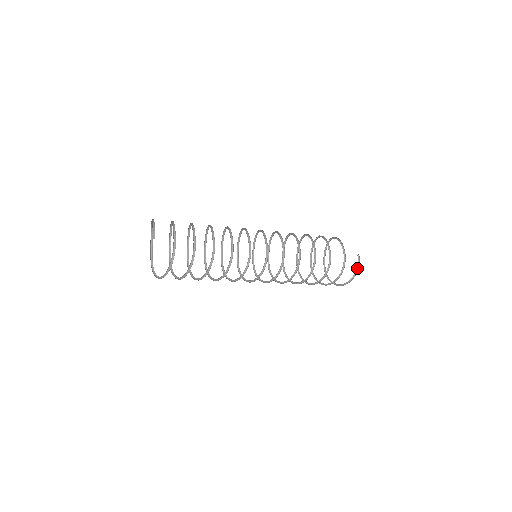
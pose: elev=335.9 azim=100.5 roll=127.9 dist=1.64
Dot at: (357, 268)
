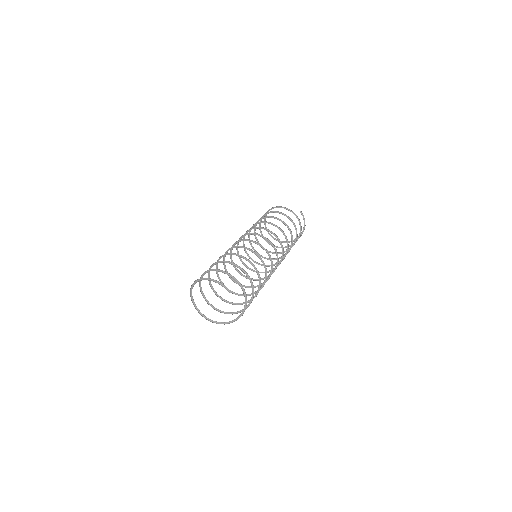
Dot at: (304, 221)
